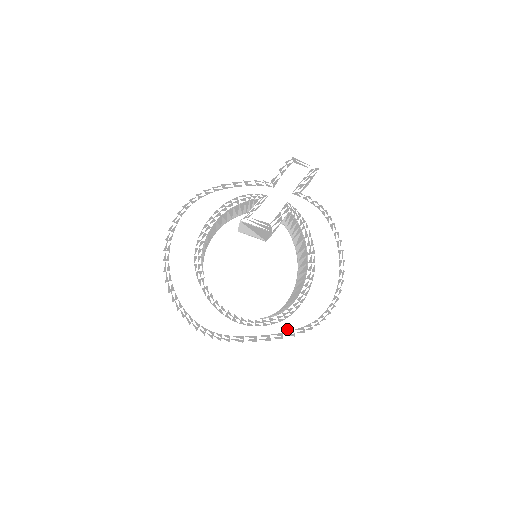
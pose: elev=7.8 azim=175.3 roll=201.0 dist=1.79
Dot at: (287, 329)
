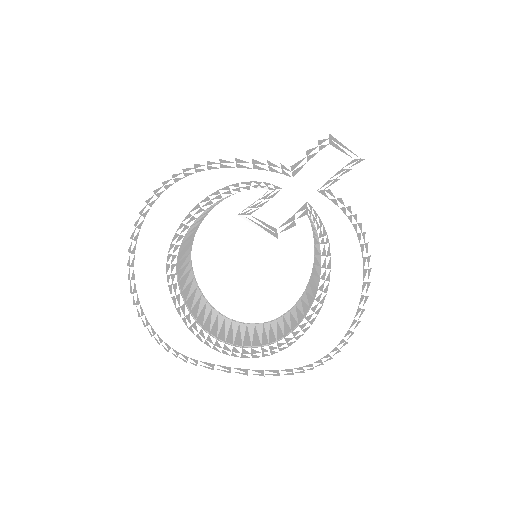
Dot at: (271, 367)
